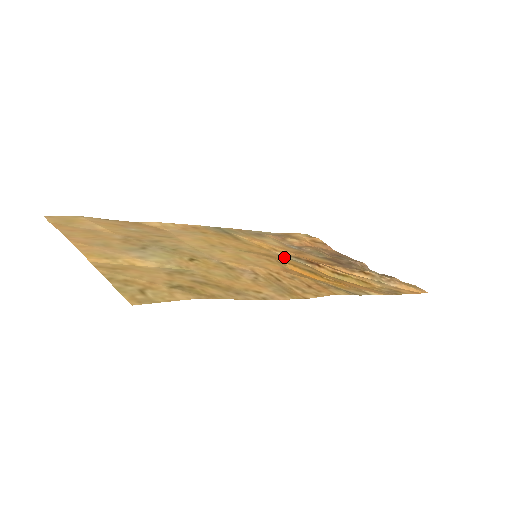
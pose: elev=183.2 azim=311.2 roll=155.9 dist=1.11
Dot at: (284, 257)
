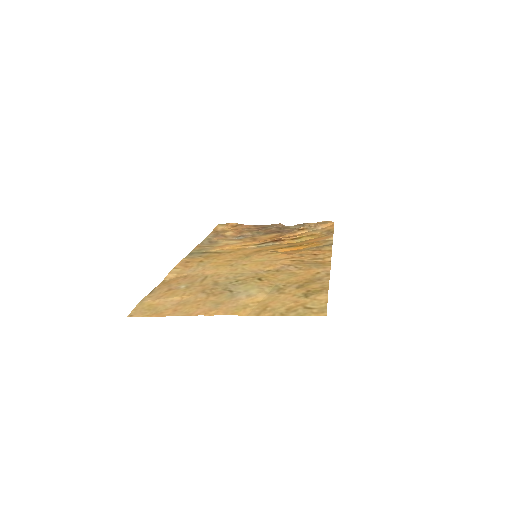
Dot at: (261, 247)
